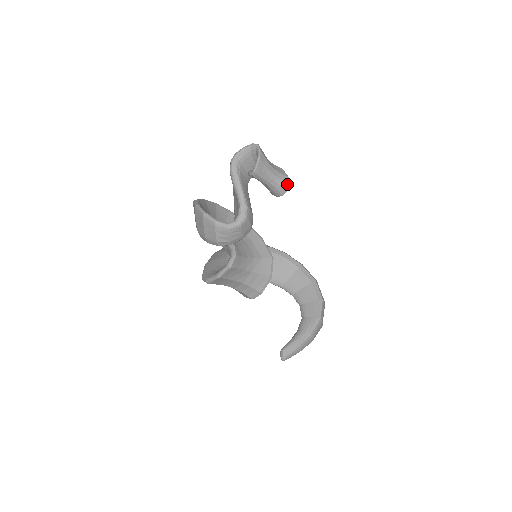
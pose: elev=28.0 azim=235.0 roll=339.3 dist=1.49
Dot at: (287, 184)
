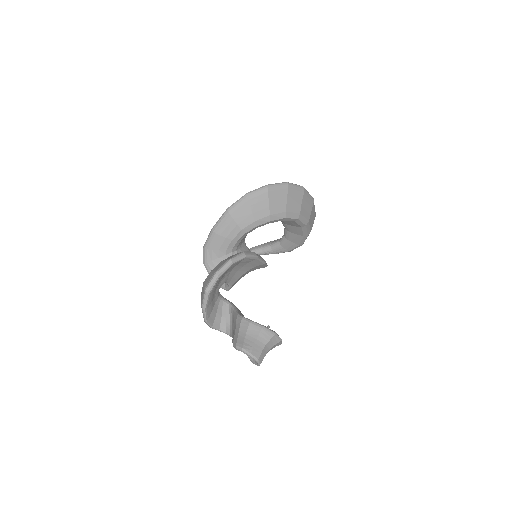
Dot at: occluded
